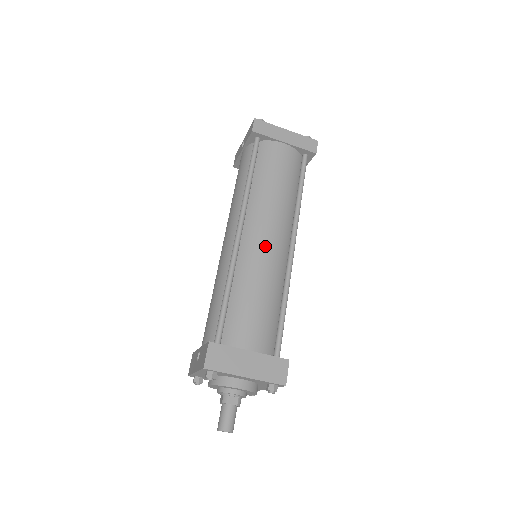
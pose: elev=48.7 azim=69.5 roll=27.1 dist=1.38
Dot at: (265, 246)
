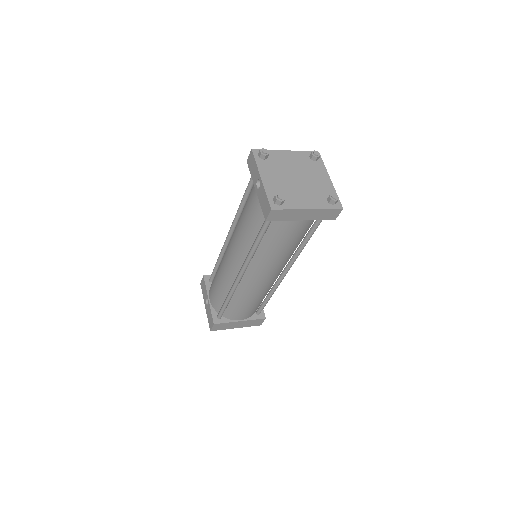
Dot at: (261, 283)
